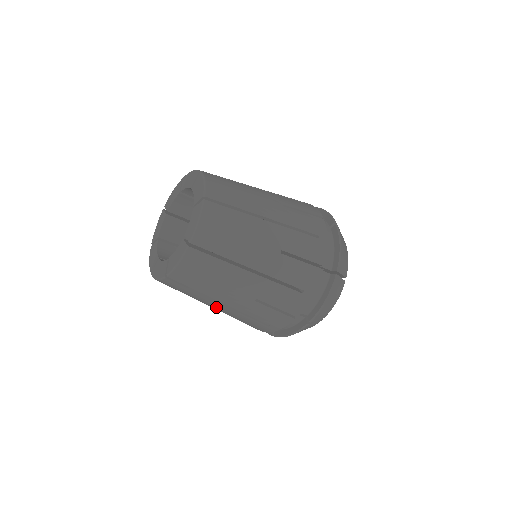
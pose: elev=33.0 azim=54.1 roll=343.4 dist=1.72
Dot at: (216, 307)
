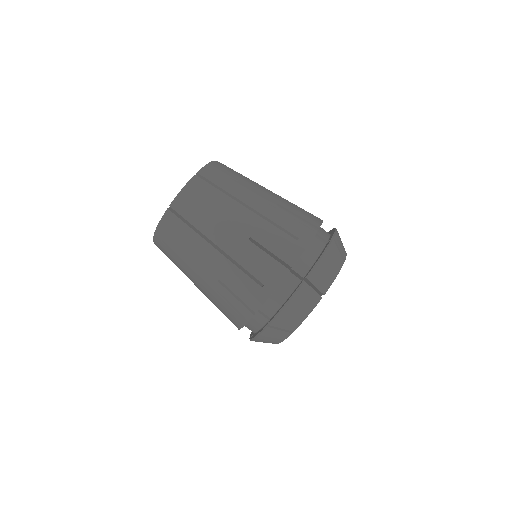
Dot at: (209, 261)
